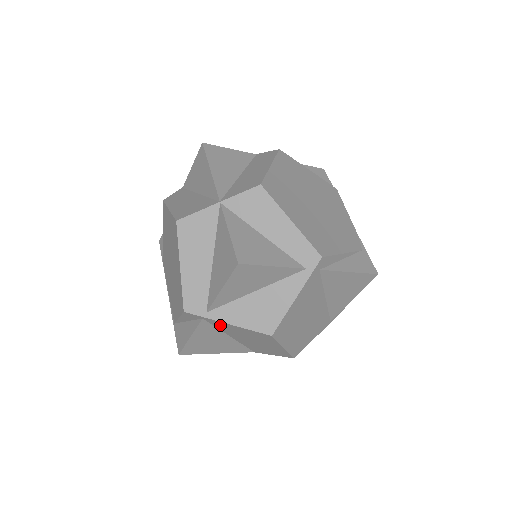
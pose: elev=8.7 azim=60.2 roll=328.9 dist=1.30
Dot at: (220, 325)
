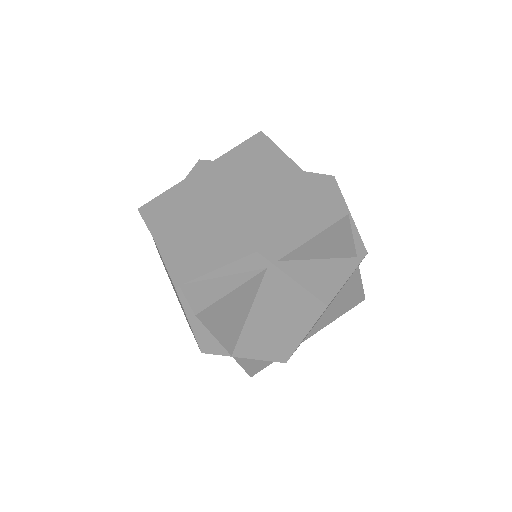
Dot at: (274, 284)
